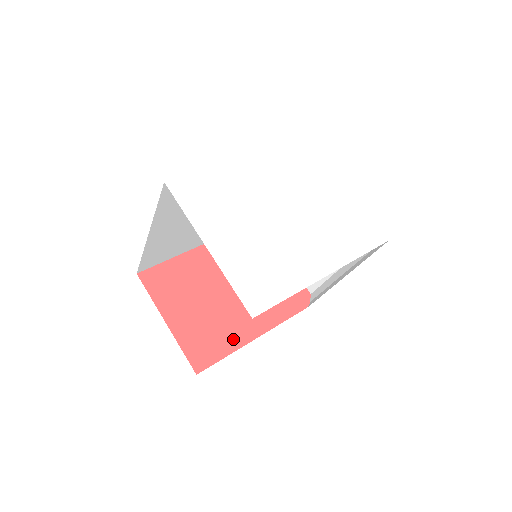
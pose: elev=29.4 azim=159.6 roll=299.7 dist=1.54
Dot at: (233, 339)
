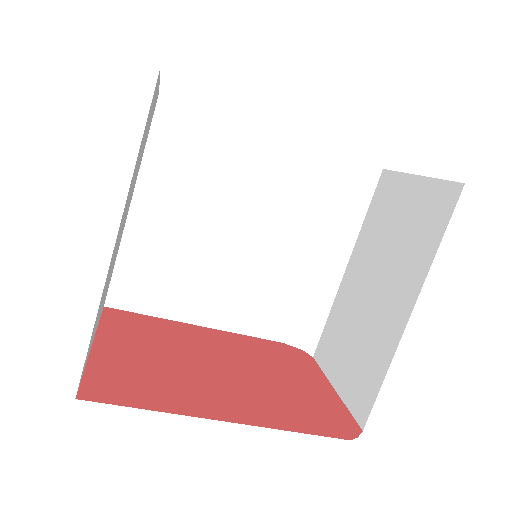
Dot at: (180, 401)
